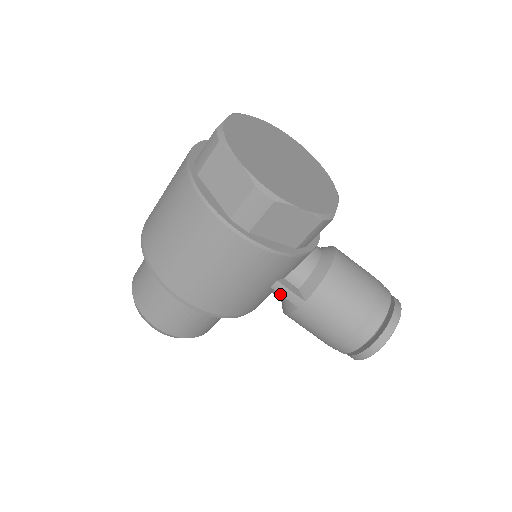
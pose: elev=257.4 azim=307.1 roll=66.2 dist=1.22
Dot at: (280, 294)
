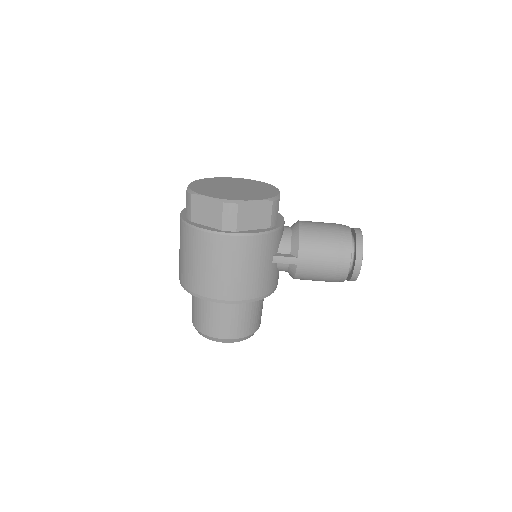
Dot at: occluded
